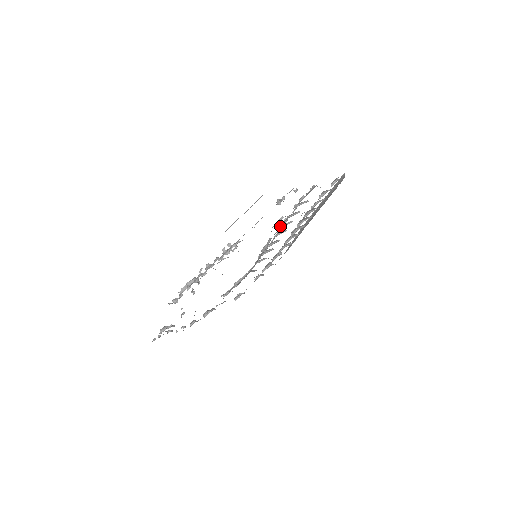
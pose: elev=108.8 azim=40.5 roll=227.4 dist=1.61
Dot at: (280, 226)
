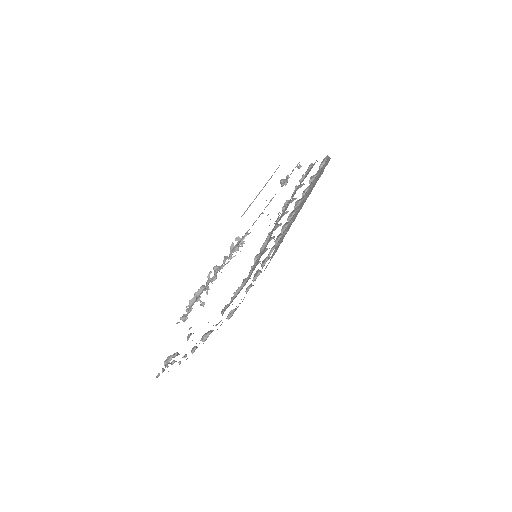
Dot at: (281, 215)
